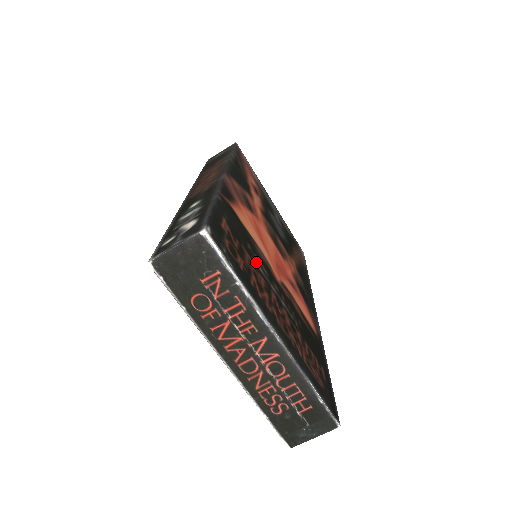
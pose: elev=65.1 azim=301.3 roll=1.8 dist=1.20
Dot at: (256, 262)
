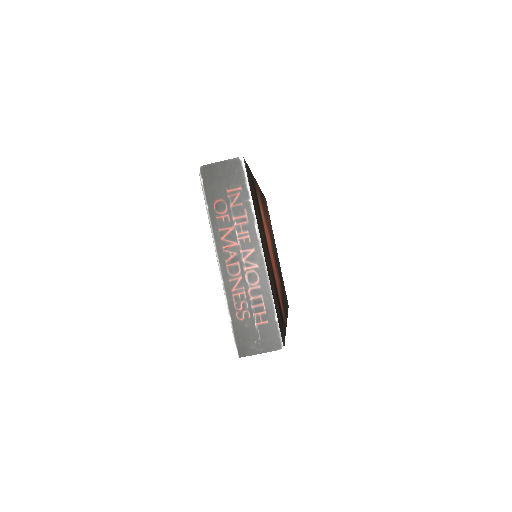
Dot at: (261, 223)
